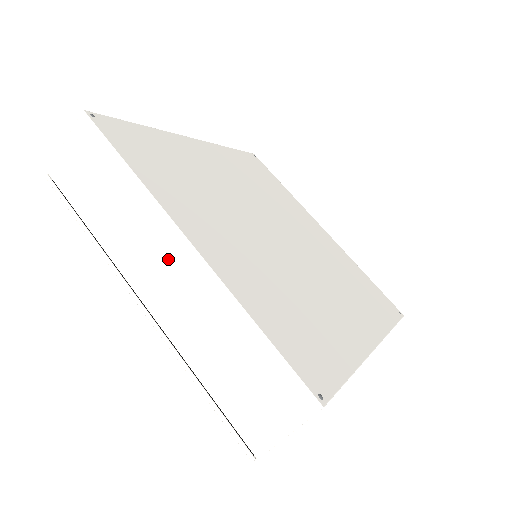
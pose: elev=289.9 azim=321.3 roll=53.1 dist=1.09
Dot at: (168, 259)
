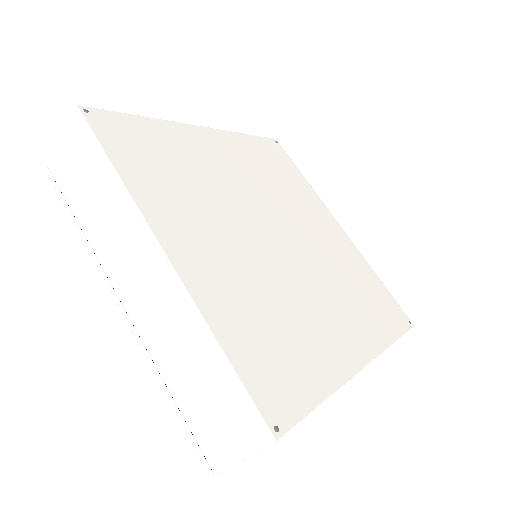
Dot at: (145, 267)
